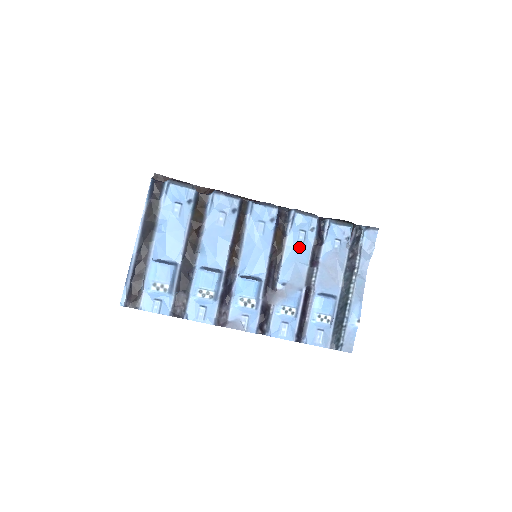
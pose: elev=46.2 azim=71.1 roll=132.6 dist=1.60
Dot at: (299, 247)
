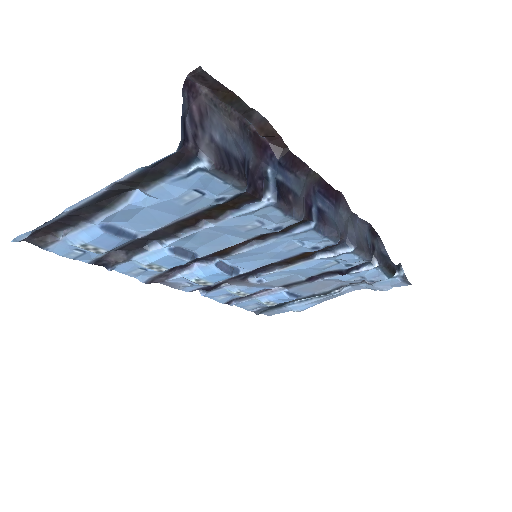
Dot at: (314, 269)
